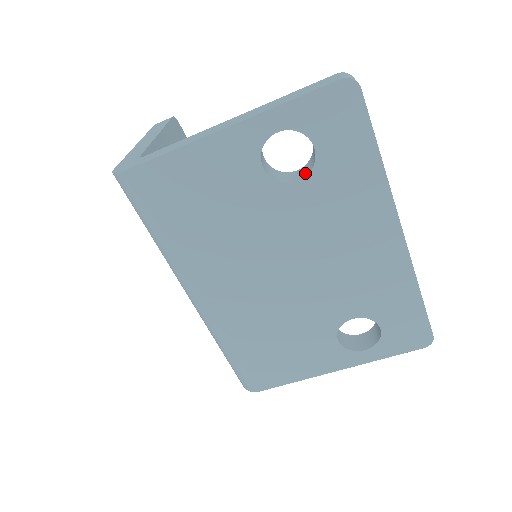
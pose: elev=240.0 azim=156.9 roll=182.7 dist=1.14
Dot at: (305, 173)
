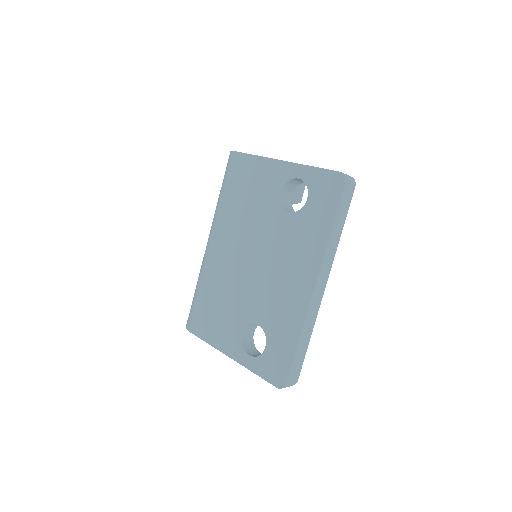
Dot at: occluded
